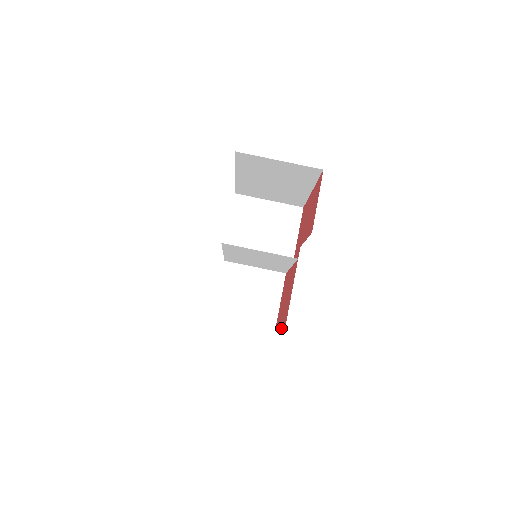
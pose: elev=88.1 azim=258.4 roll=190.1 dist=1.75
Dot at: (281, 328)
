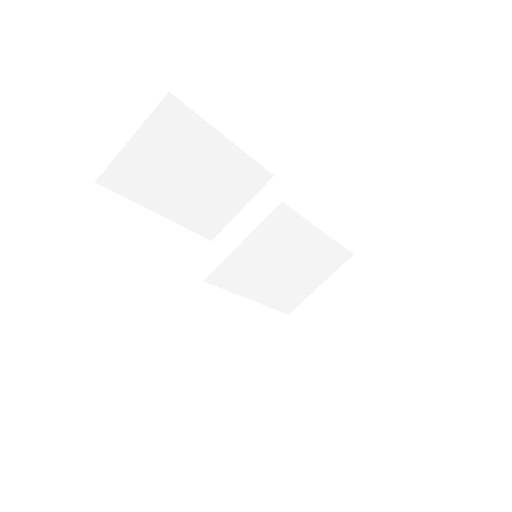
Dot at: occluded
